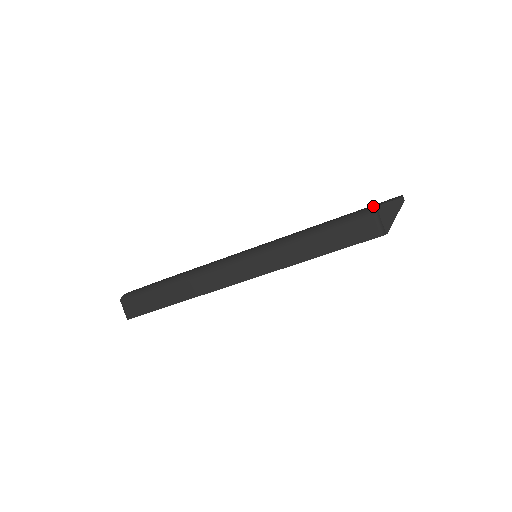
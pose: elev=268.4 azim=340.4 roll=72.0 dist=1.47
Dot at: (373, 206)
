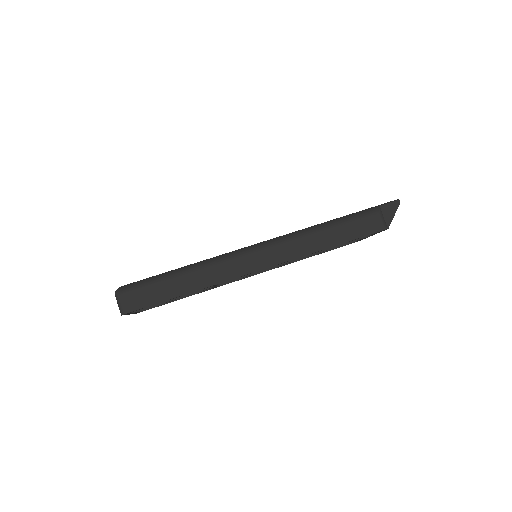
Dot at: (376, 206)
